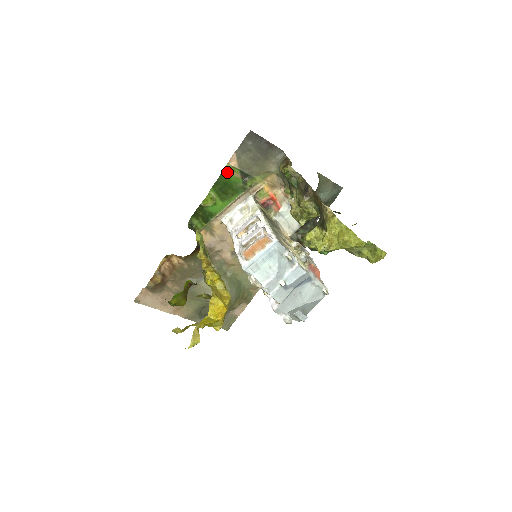
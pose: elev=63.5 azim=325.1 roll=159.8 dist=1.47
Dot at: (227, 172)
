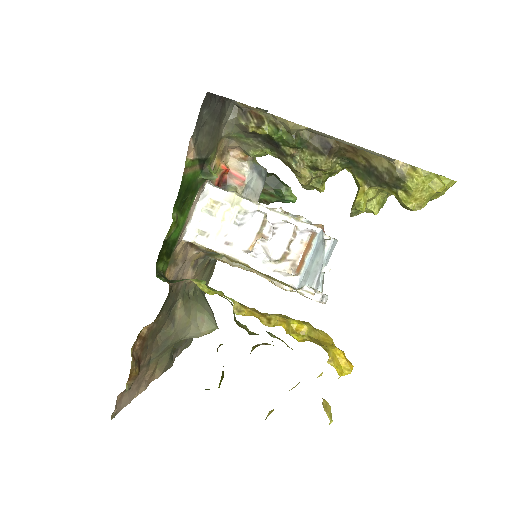
Dot at: (186, 172)
